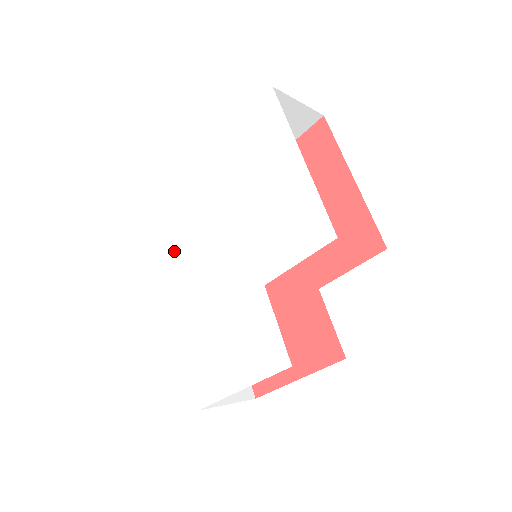
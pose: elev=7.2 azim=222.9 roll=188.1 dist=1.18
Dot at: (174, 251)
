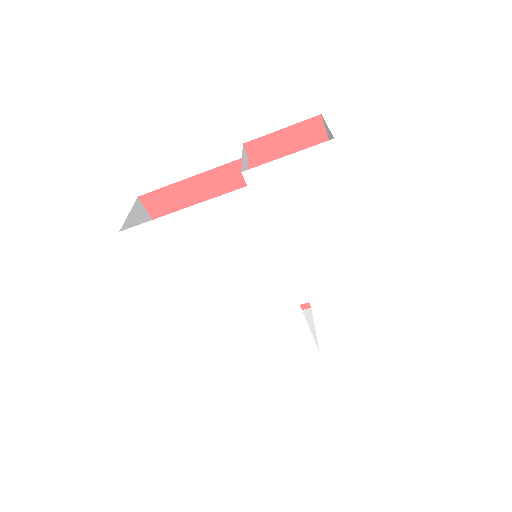
Dot at: (174, 267)
